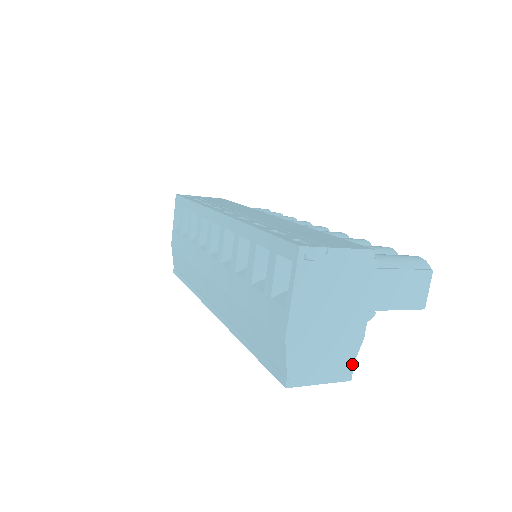
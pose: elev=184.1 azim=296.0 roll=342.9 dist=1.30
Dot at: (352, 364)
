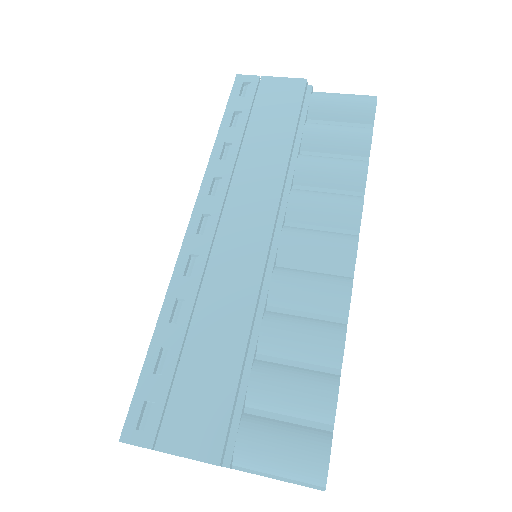
Dot at: occluded
